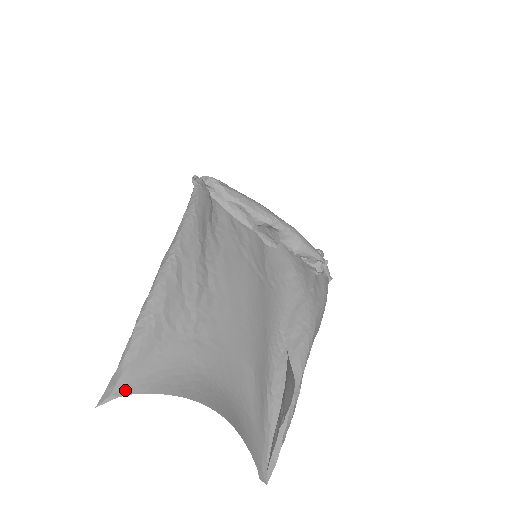
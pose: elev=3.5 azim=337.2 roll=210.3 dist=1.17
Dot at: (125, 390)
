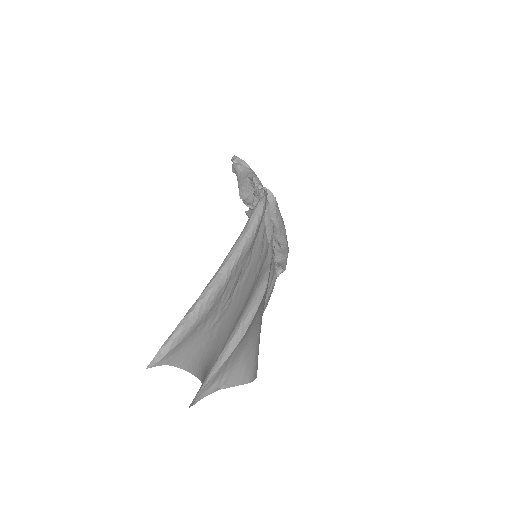
Dot at: (165, 362)
